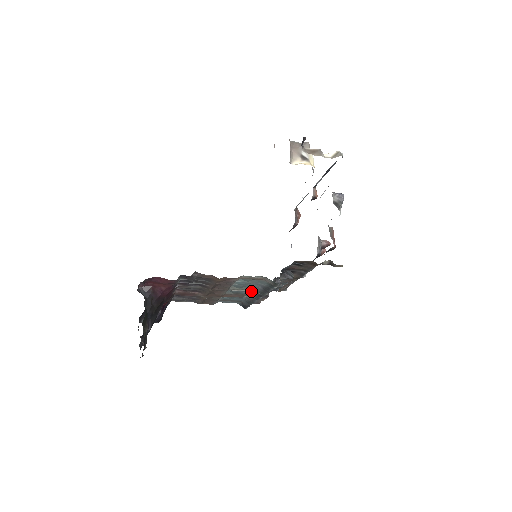
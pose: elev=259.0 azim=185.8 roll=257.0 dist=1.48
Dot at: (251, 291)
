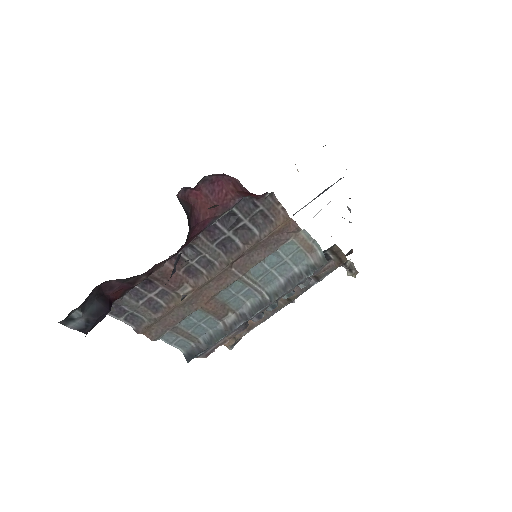
Dot at: (251, 298)
